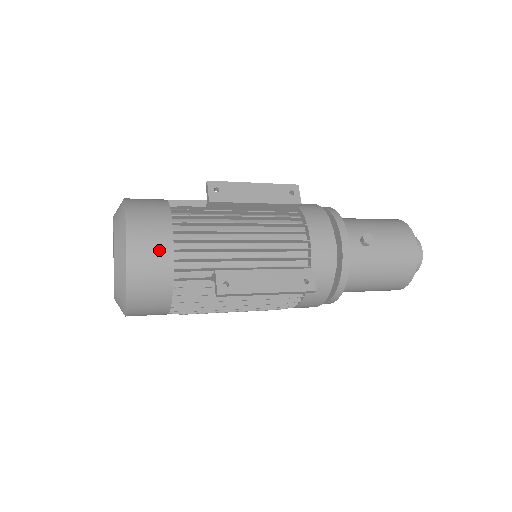
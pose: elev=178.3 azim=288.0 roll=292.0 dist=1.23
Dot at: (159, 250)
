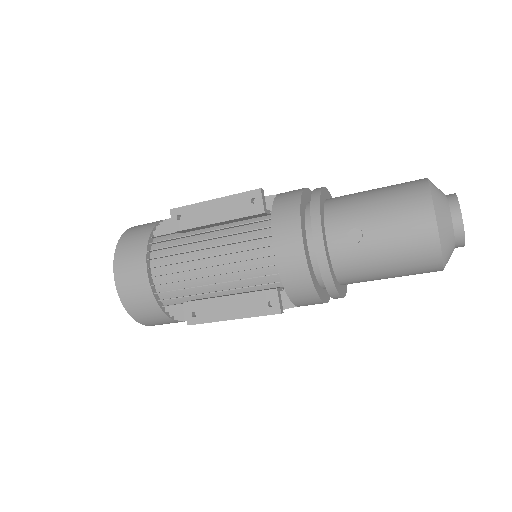
Dot at: (140, 288)
